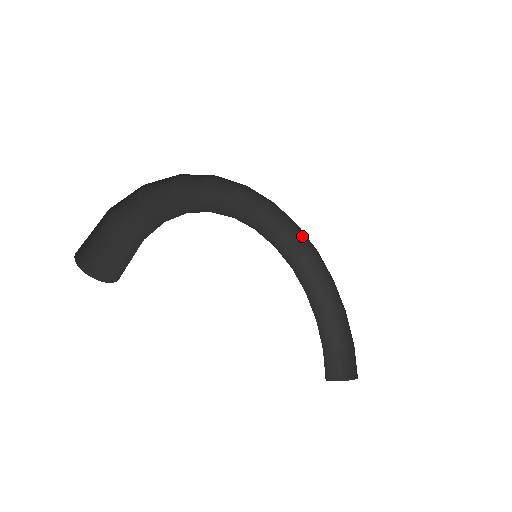
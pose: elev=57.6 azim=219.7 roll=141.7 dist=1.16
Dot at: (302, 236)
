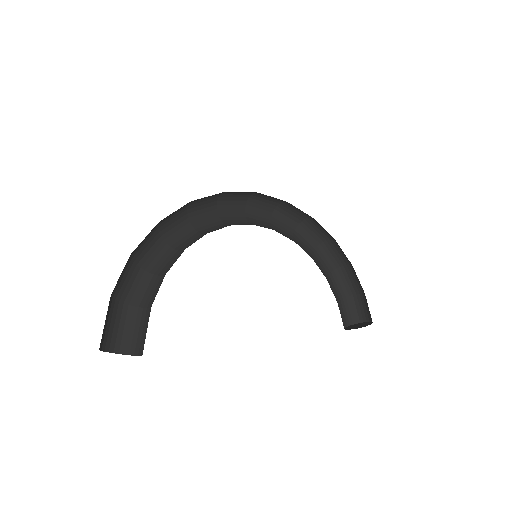
Dot at: (296, 209)
